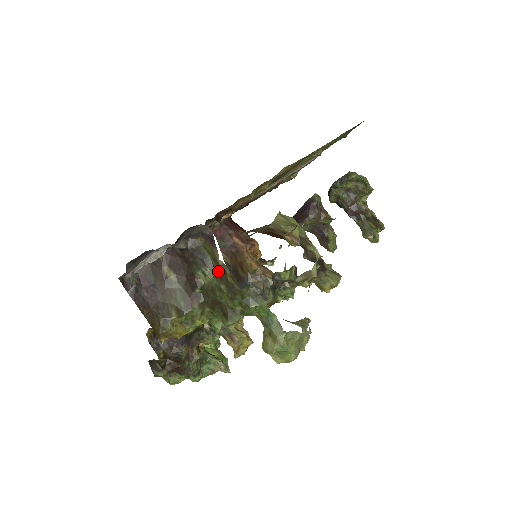
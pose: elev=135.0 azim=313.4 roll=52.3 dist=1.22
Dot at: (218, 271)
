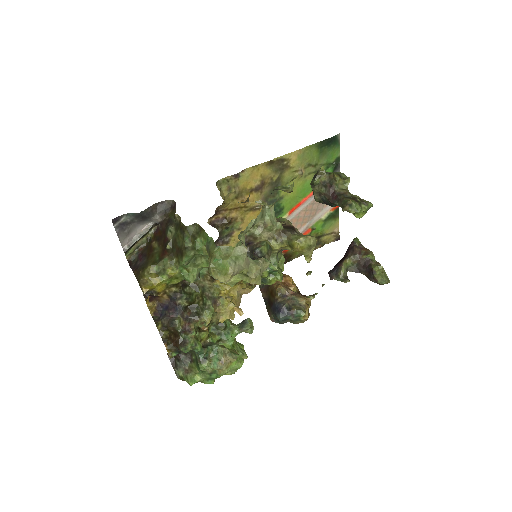
Dot at: (178, 225)
